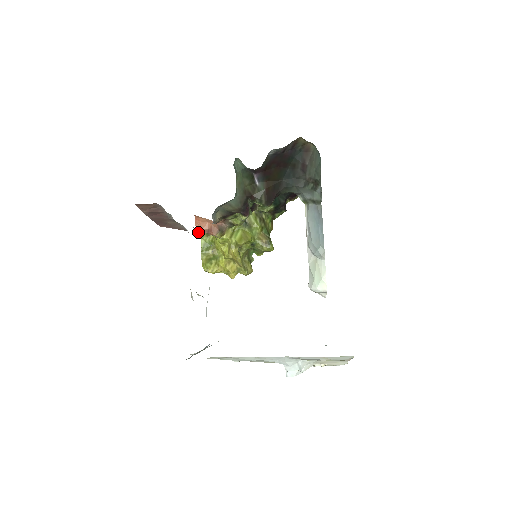
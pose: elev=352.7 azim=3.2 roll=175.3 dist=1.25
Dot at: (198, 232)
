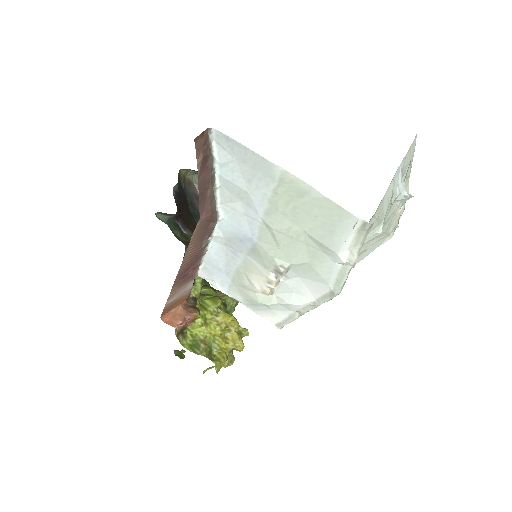
Dot at: occluded
